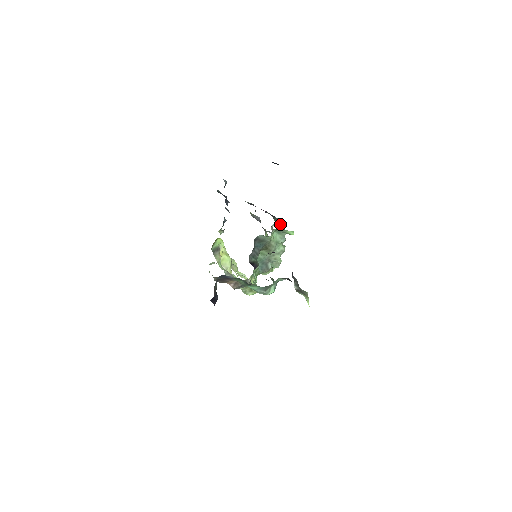
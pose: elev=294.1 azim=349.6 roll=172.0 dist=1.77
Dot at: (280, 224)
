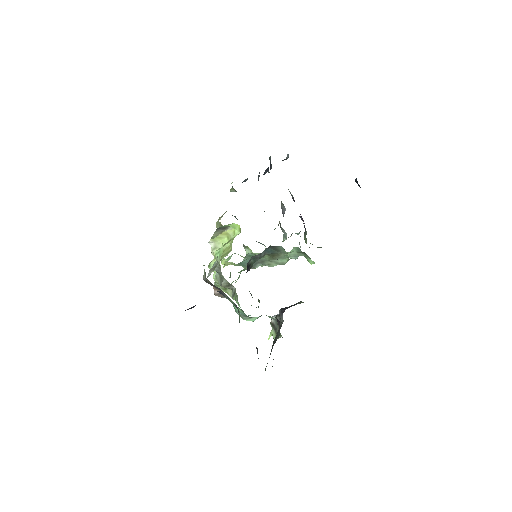
Dot at: occluded
